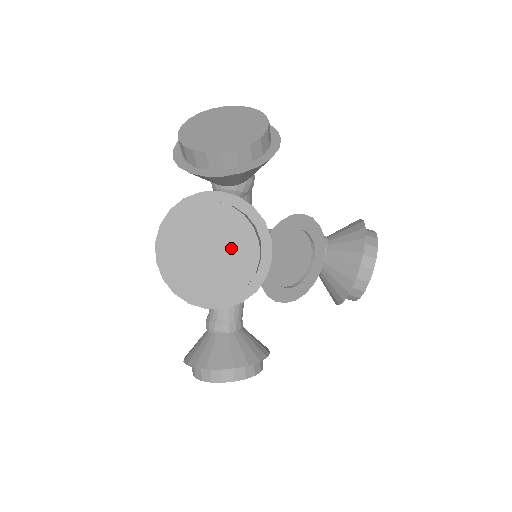
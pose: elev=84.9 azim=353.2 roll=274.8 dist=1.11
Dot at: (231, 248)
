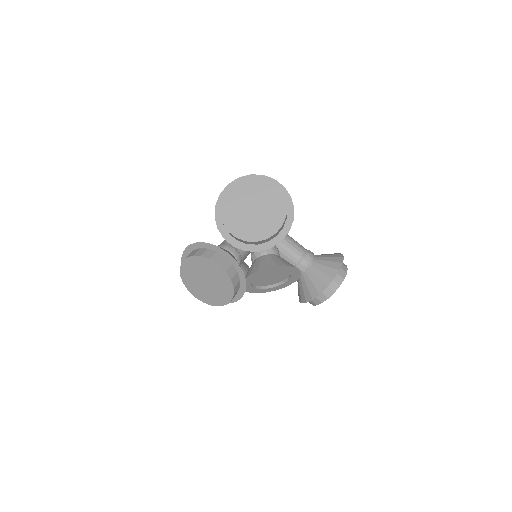
Dot at: (218, 288)
